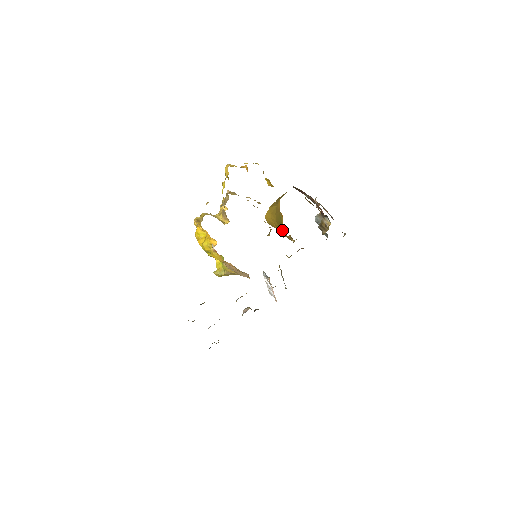
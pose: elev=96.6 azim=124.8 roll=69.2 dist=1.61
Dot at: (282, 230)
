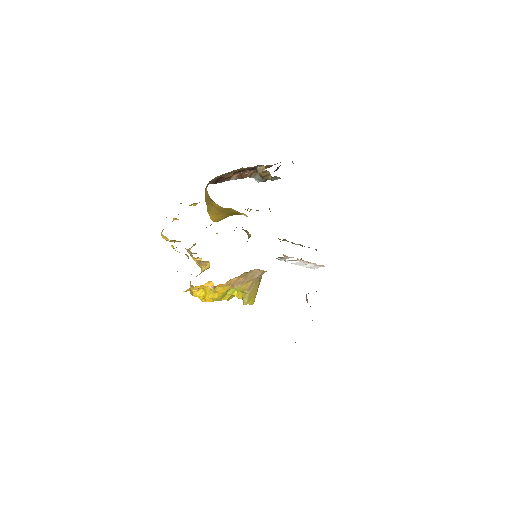
Dot at: occluded
